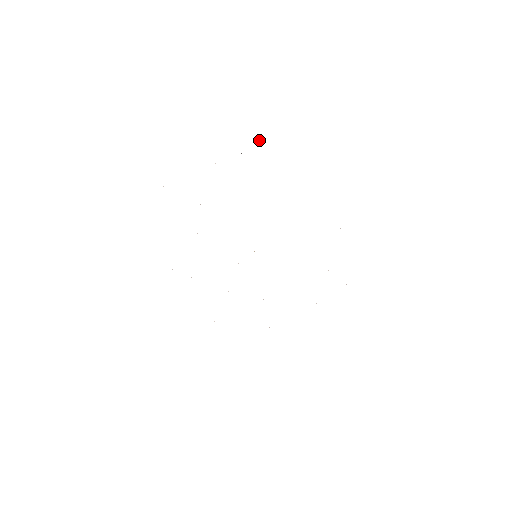
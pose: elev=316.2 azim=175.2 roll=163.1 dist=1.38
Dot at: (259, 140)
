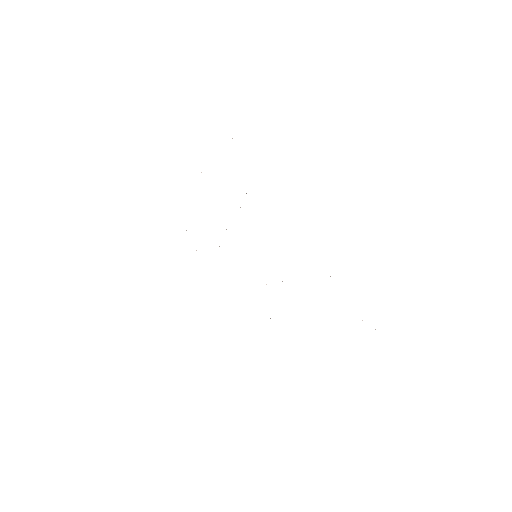
Dot at: occluded
